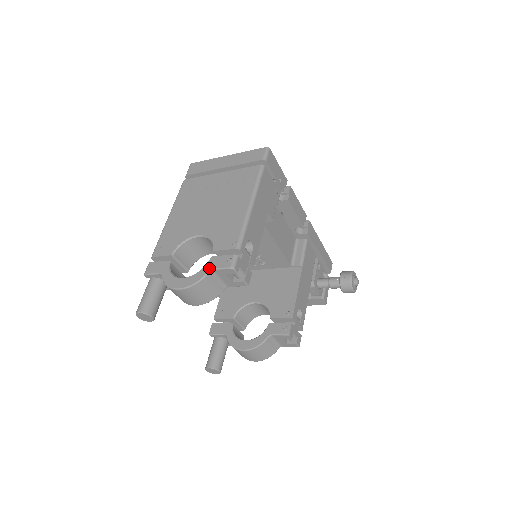
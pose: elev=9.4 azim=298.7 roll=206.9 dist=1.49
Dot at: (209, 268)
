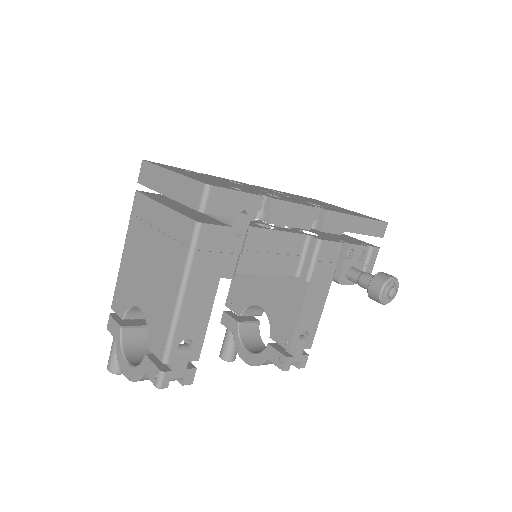
Dot at: (142, 371)
